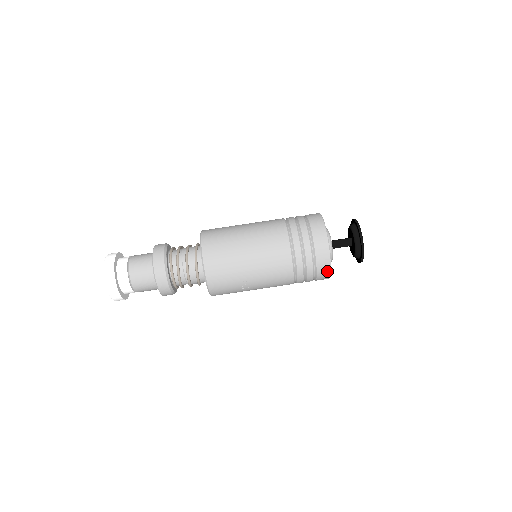
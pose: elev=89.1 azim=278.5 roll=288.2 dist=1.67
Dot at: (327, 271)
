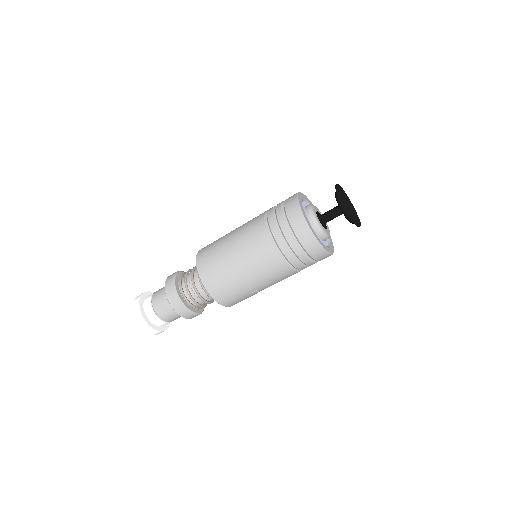
Dot at: (323, 254)
